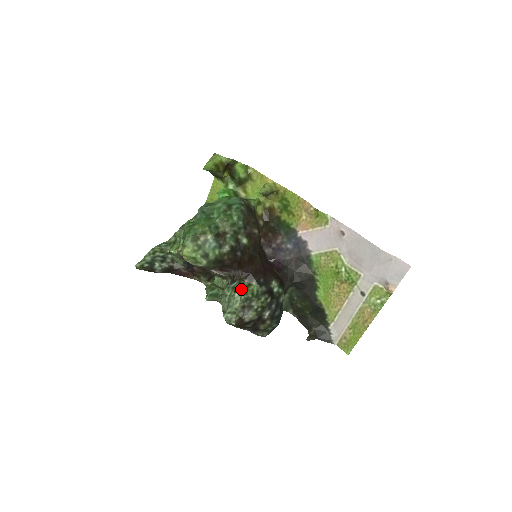
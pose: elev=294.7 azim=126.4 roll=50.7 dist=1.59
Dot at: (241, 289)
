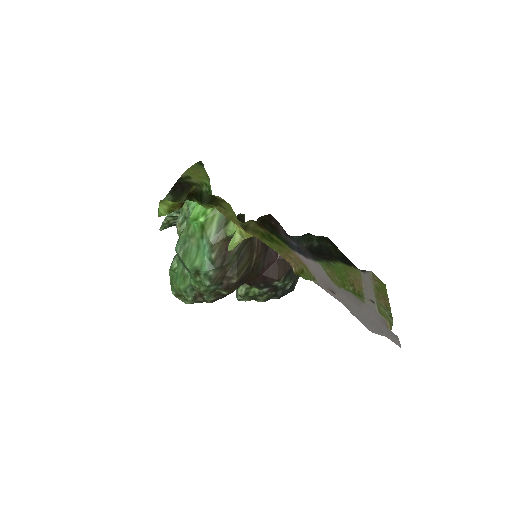
Dot at: (243, 292)
